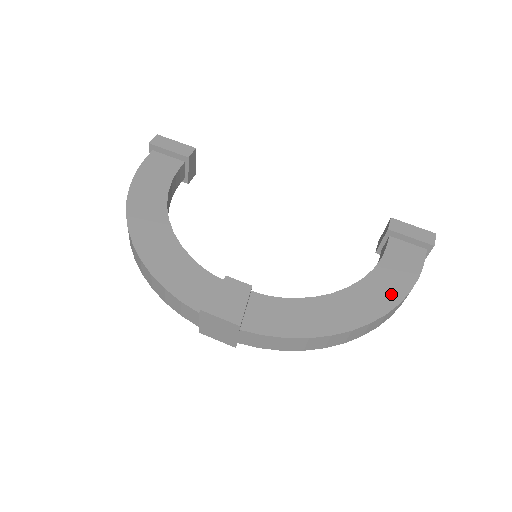
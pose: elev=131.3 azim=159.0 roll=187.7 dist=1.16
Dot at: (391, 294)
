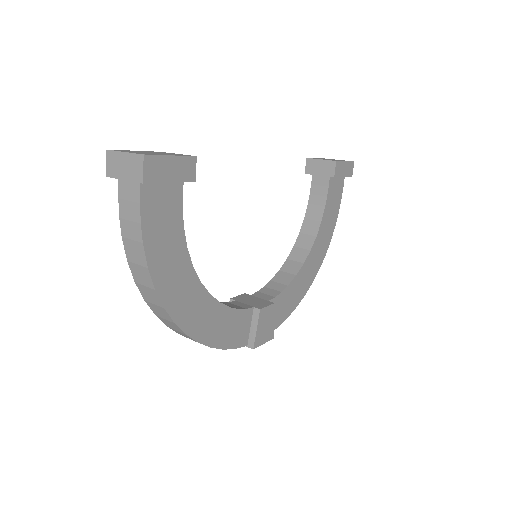
Dot at: (328, 237)
